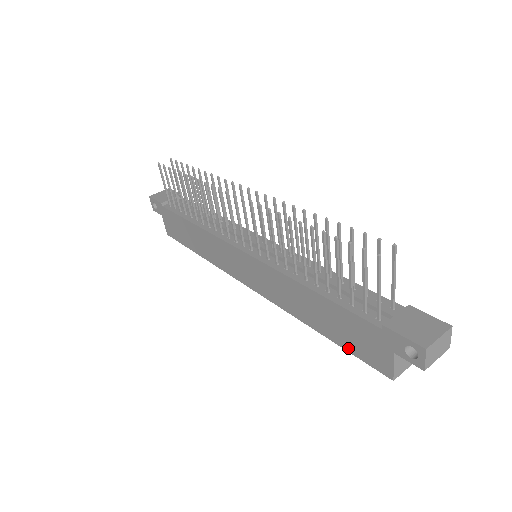
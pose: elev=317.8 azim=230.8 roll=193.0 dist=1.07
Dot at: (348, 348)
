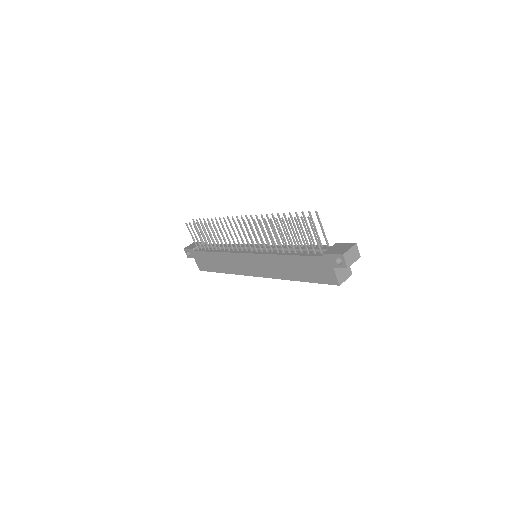
Dot at: (315, 281)
